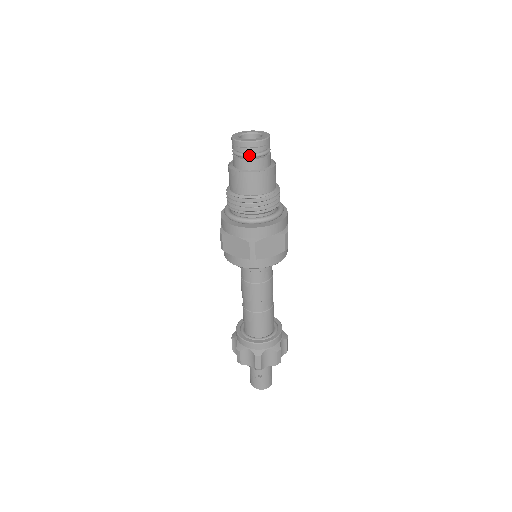
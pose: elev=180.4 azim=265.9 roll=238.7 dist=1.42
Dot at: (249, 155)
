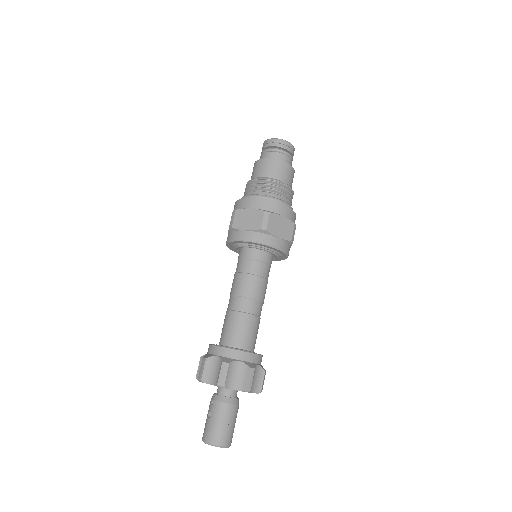
Dot at: (264, 150)
